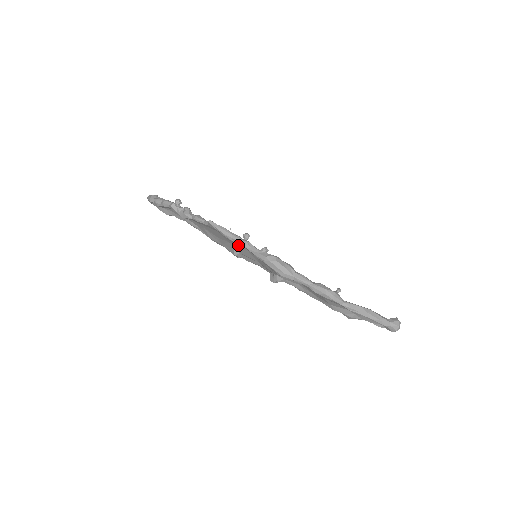
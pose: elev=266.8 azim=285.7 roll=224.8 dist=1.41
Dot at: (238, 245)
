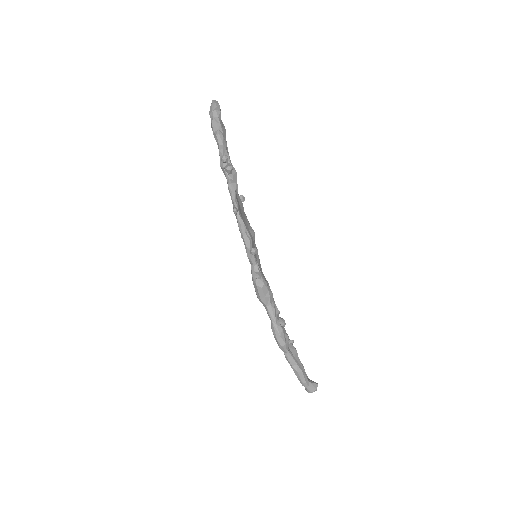
Dot at: occluded
